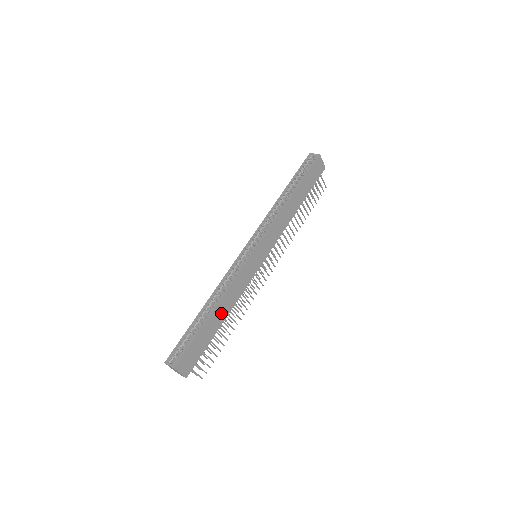
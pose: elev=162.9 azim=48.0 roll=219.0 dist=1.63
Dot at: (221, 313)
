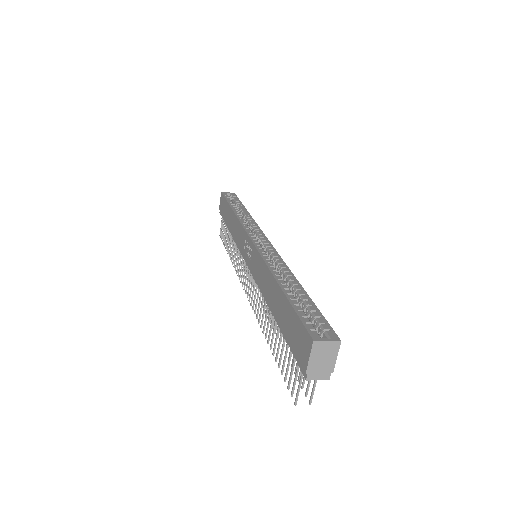
Dot at: occluded
